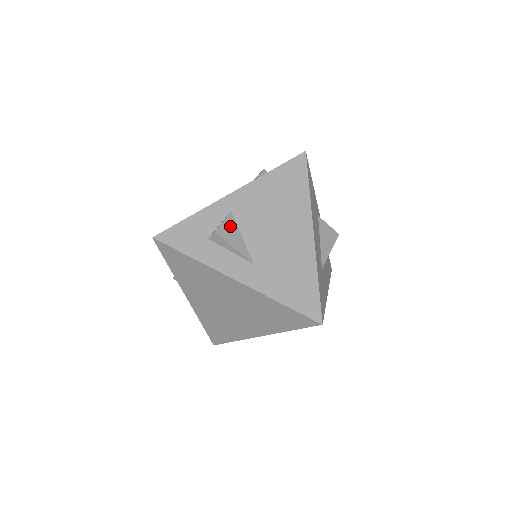
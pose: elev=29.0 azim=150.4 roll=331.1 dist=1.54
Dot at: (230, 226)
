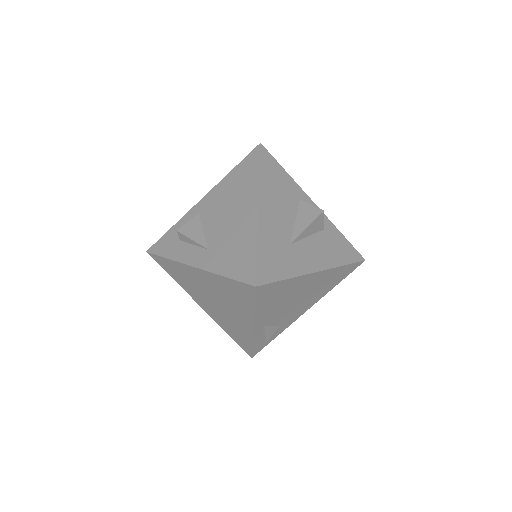
Dot at: (194, 224)
